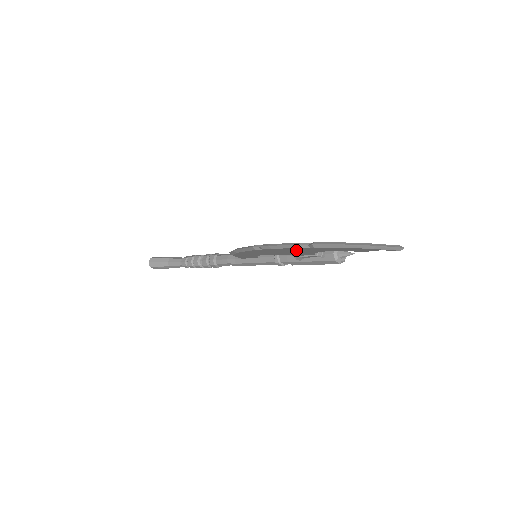
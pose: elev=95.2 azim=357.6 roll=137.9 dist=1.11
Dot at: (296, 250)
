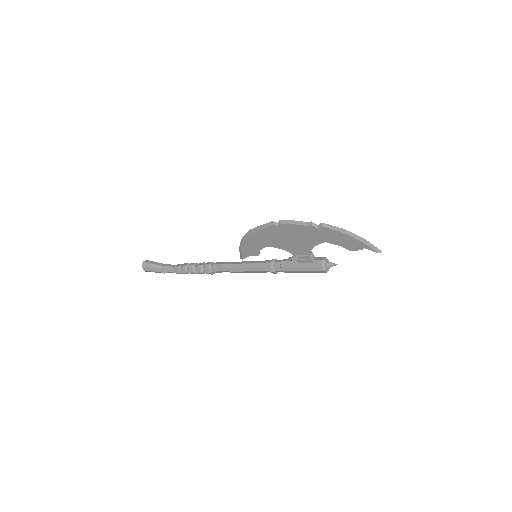
Dot at: (303, 234)
